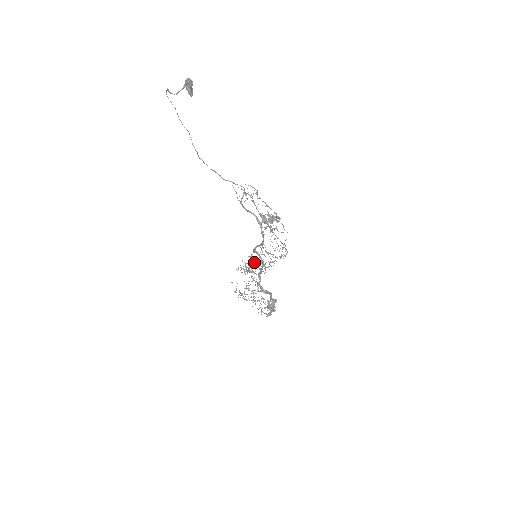
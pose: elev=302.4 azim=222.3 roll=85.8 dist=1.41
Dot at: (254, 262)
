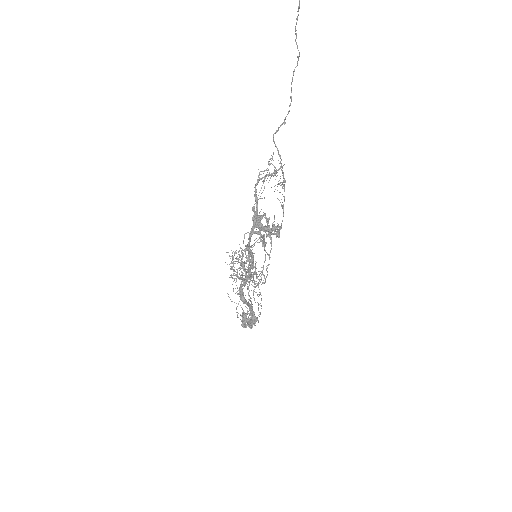
Dot at: occluded
